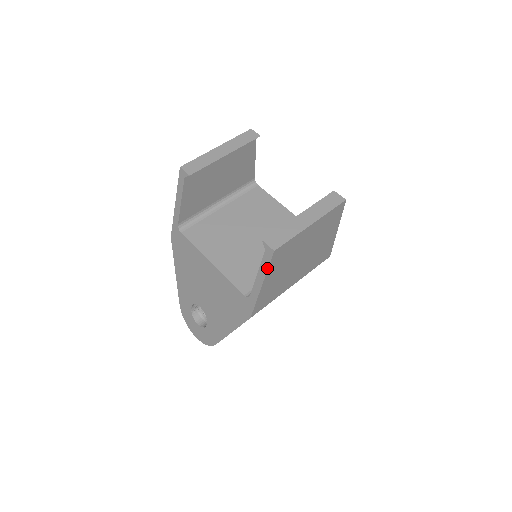
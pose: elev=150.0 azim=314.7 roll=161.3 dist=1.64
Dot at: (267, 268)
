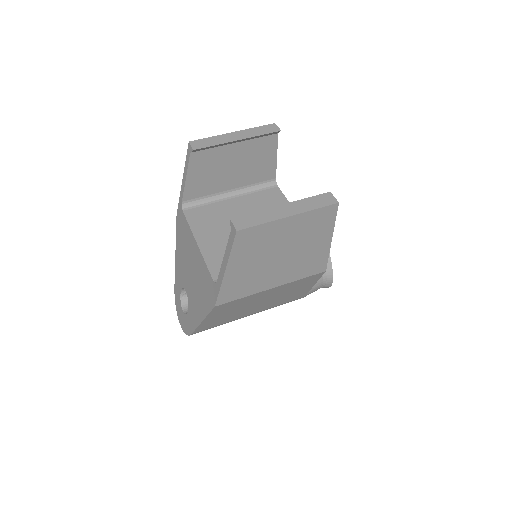
Dot at: (230, 250)
